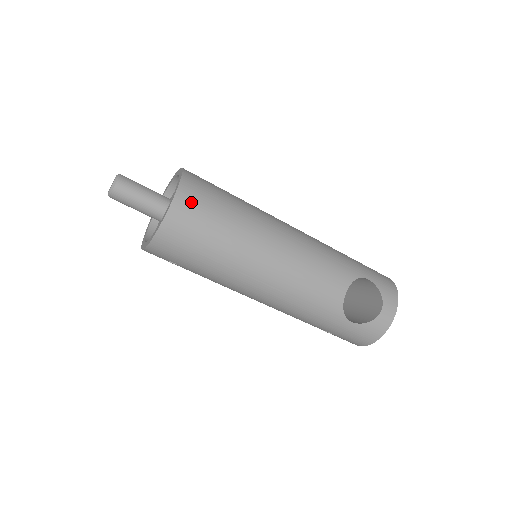
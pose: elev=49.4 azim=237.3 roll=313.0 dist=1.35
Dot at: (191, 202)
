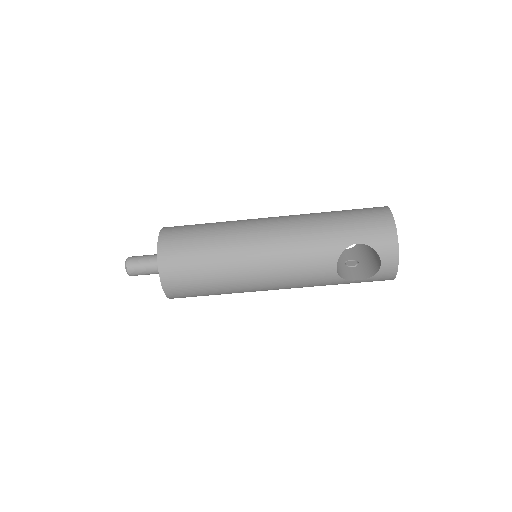
Dot at: (173, 273)
